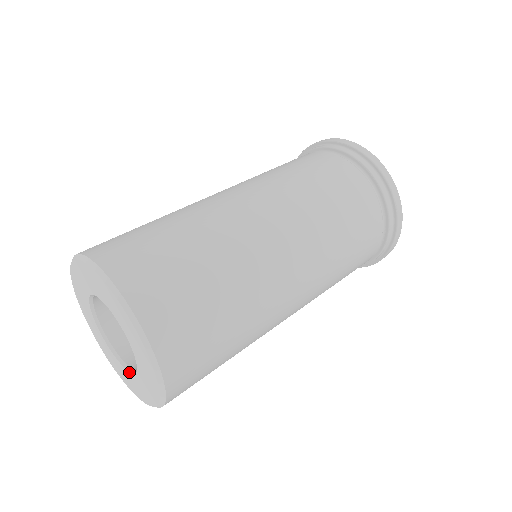
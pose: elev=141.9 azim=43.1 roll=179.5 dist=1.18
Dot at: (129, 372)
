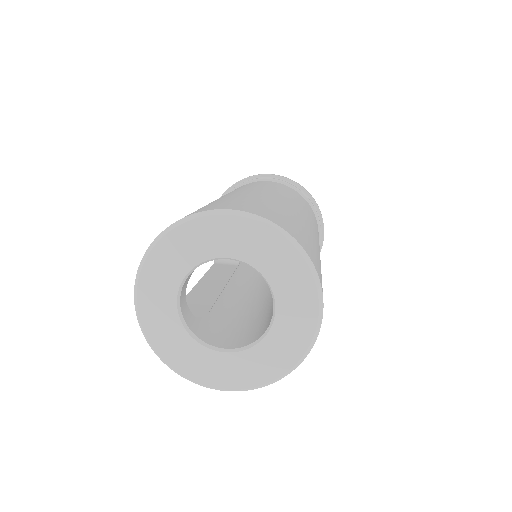
Dot at: (245, 350)
